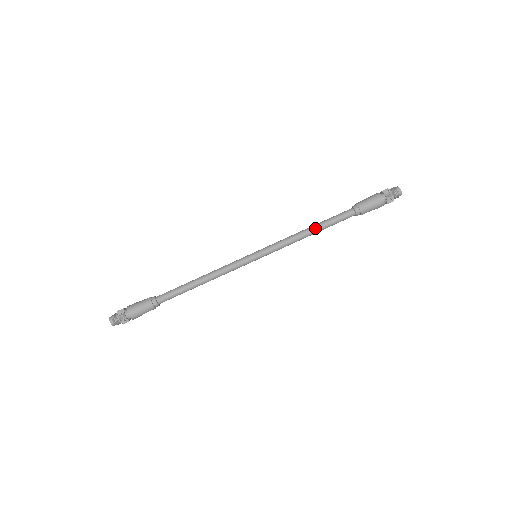
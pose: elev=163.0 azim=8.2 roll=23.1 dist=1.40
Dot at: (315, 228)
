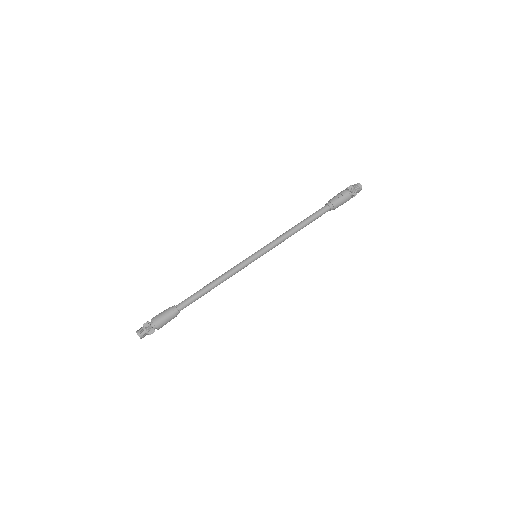
Dot at: (301, 226)
